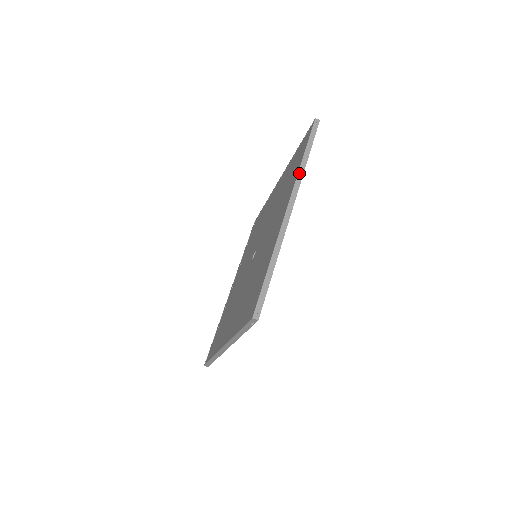
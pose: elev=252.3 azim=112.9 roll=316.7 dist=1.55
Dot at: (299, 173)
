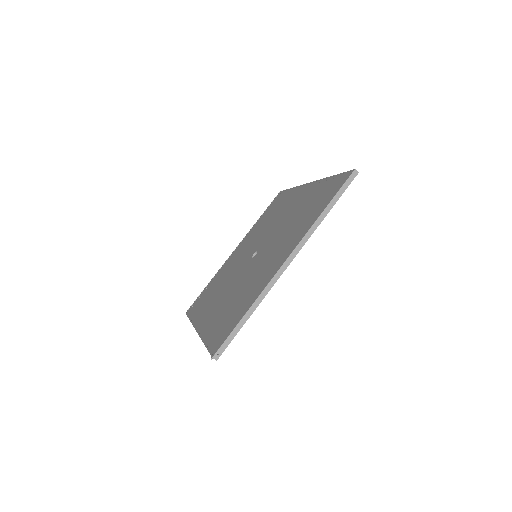
Dot at: (311, 228)
